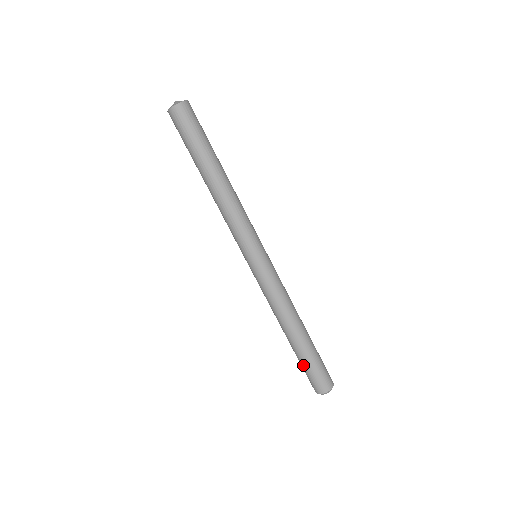
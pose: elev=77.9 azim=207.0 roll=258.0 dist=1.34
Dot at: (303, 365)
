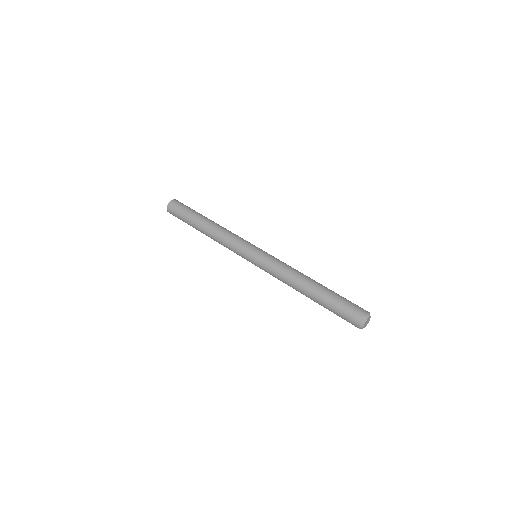
Dot at: (334, 304)
